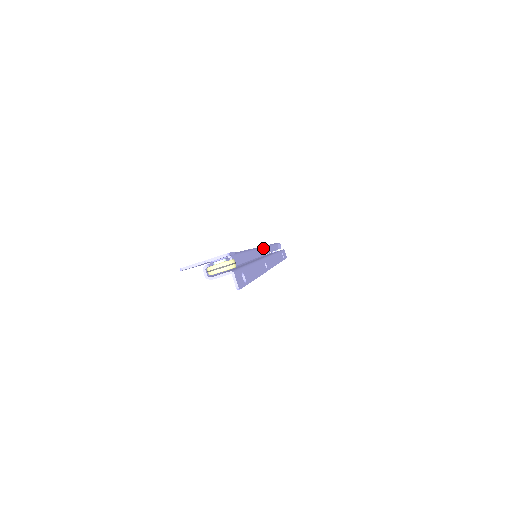
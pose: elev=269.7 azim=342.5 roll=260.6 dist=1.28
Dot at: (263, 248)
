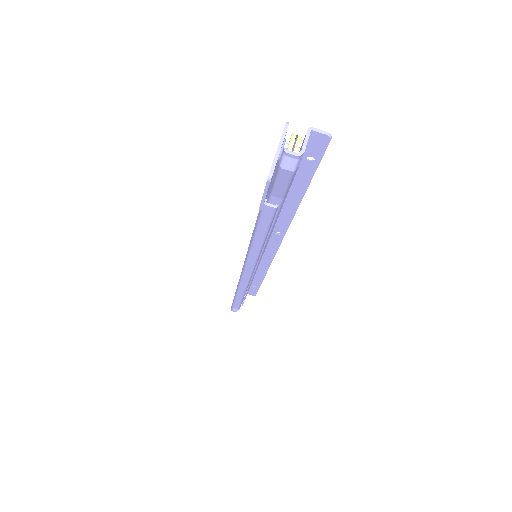
Dot at: occluded
